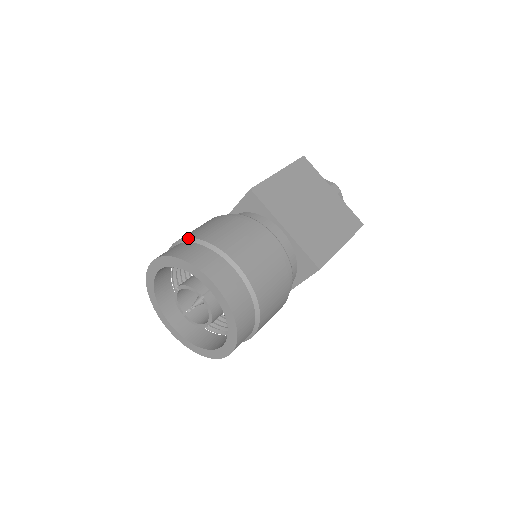
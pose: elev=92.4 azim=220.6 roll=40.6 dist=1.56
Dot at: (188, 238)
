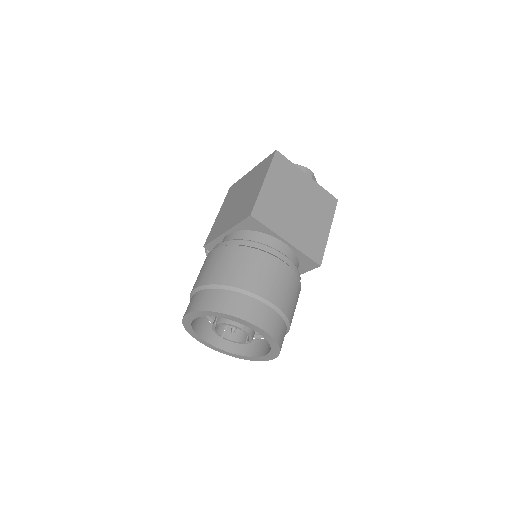
Dot at: (217, 285)
